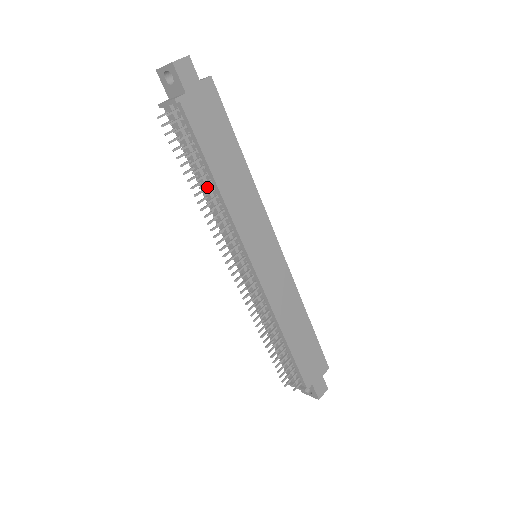
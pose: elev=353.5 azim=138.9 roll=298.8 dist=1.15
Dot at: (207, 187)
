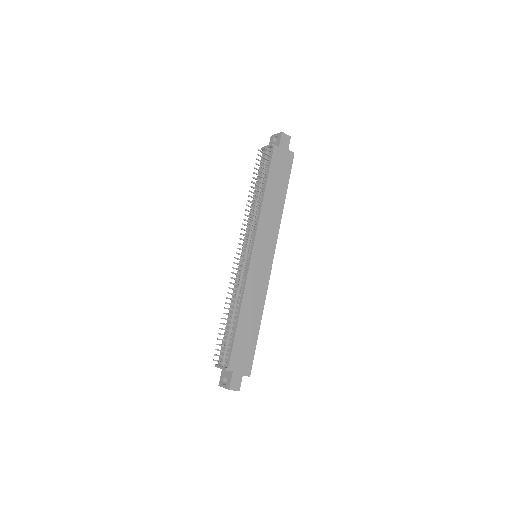
Dot at: (258, 195)
